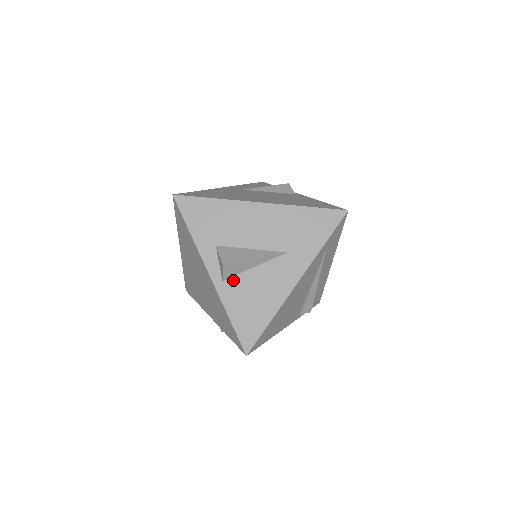
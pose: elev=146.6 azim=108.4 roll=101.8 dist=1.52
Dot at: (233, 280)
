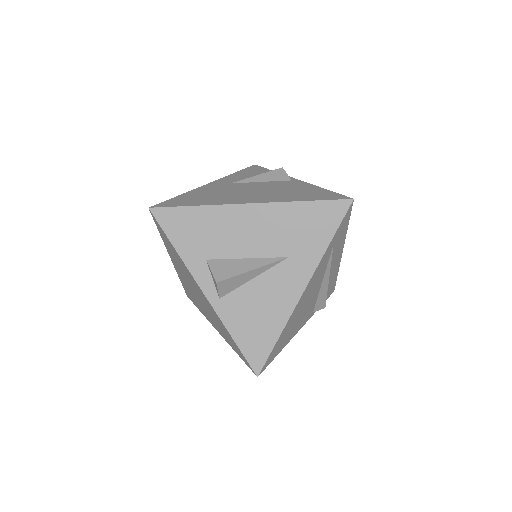
Dot at: (231, 296)
